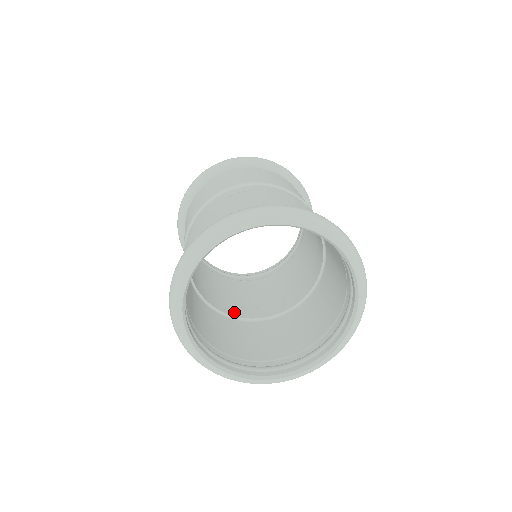
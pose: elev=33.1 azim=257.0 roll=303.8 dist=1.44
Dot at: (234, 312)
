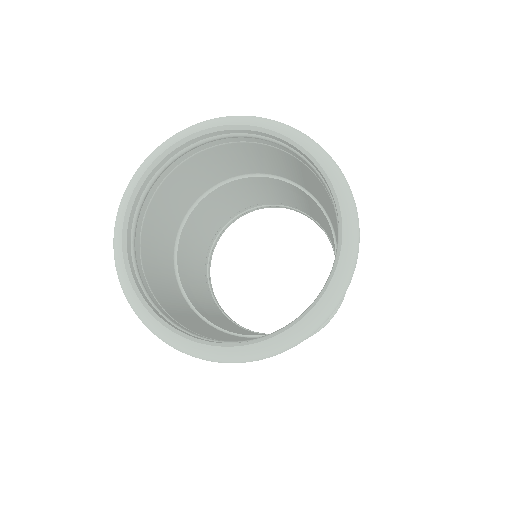
Dot at: (248, 334)
